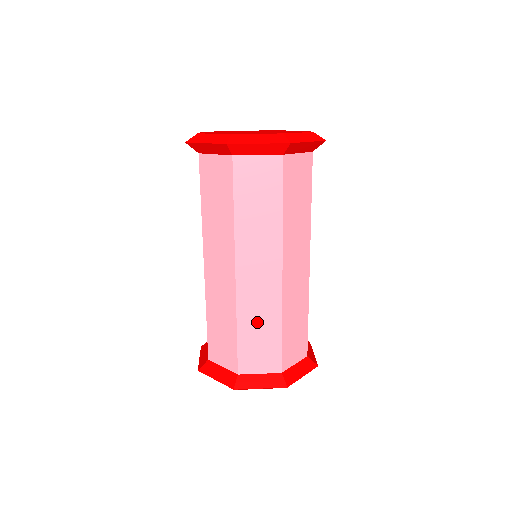
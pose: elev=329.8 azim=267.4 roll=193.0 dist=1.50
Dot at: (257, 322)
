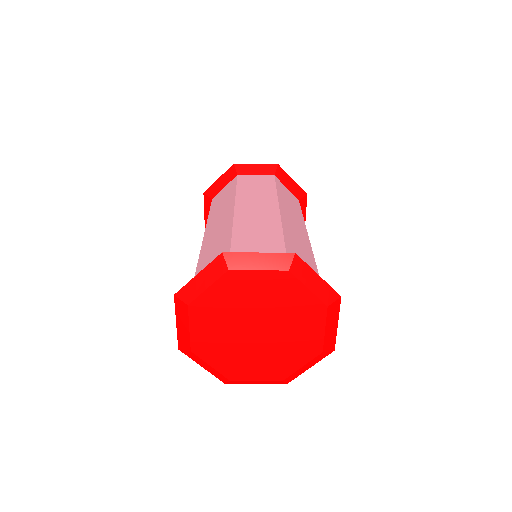
Dot at: (255, 229)
